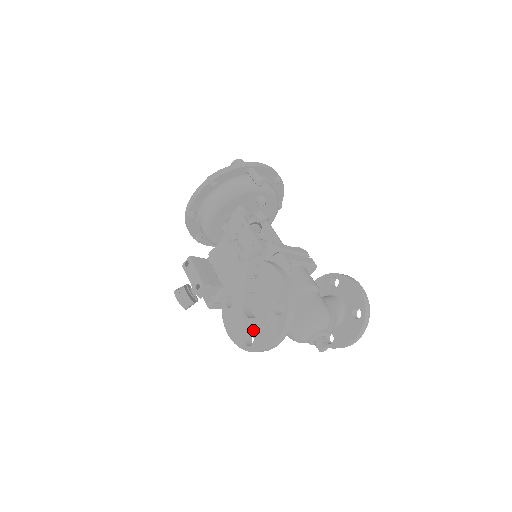
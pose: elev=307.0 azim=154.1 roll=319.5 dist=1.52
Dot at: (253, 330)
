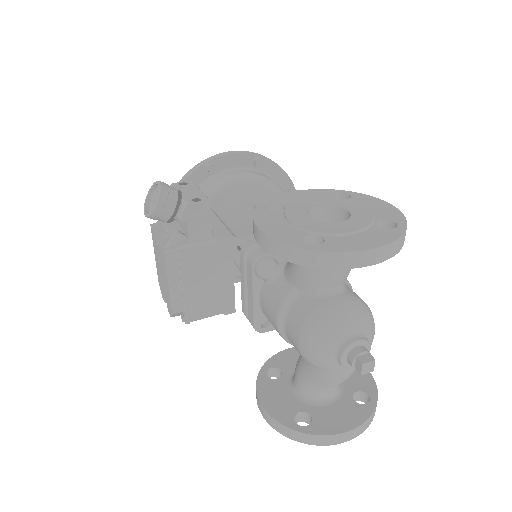
Dot at: (328, 231)
